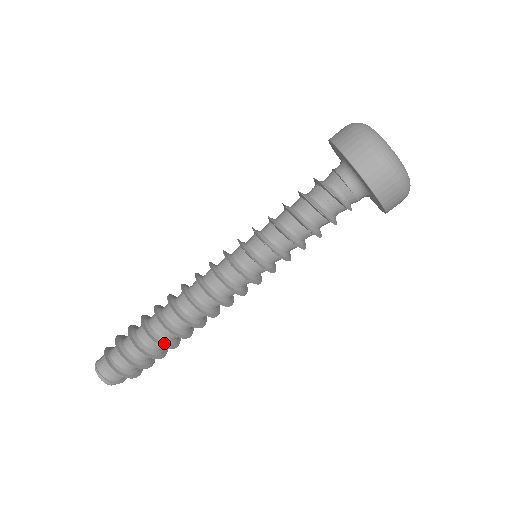
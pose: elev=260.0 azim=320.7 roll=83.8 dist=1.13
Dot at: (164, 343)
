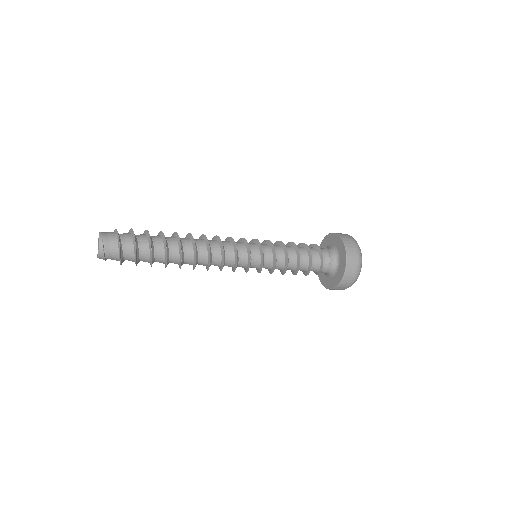
Dot at: (168, 257)
